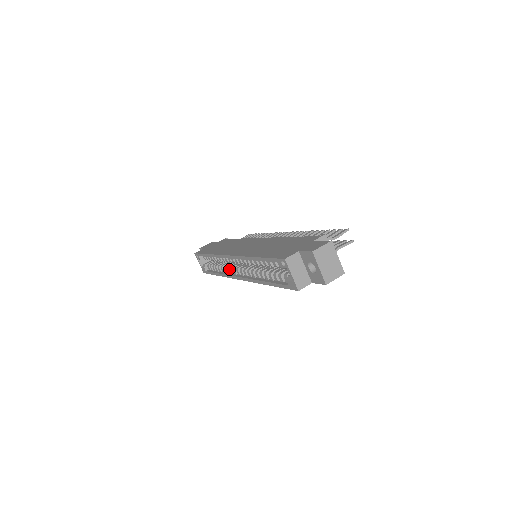
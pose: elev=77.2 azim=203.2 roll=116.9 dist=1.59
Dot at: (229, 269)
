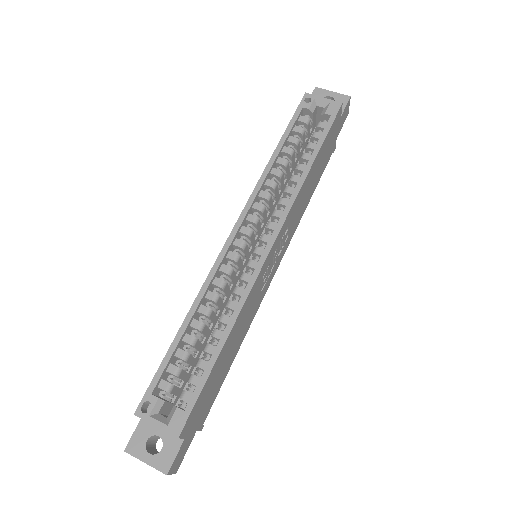
Dot at: (239, 287)
